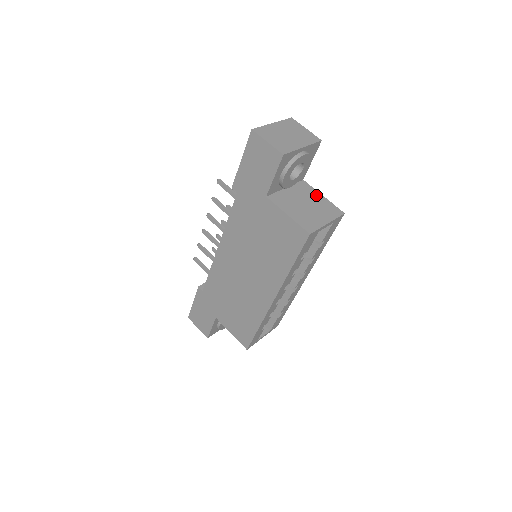
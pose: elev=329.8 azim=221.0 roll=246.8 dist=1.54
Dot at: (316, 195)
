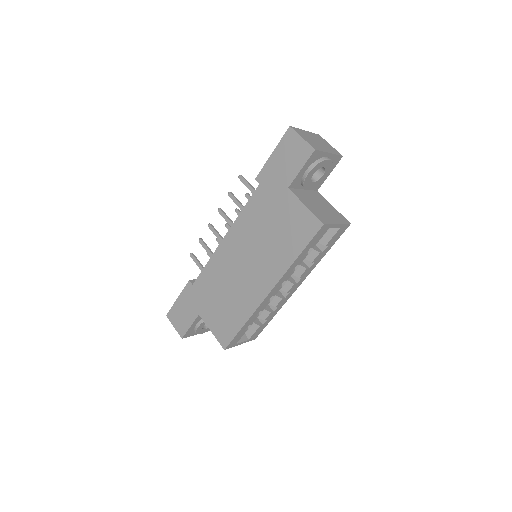
Dot at: (328, 204)
